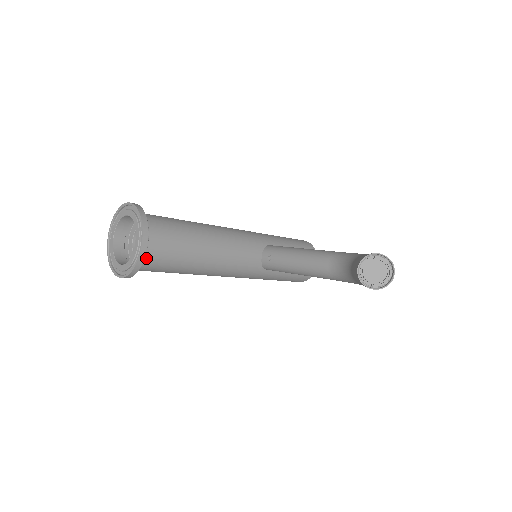
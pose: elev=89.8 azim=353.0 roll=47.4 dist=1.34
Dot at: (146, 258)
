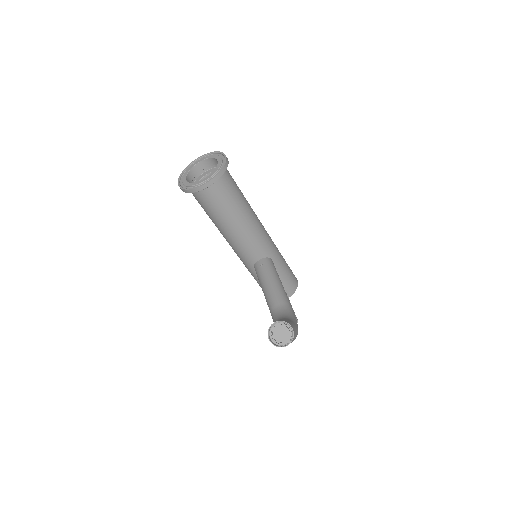
Dot at: (200, 192)
